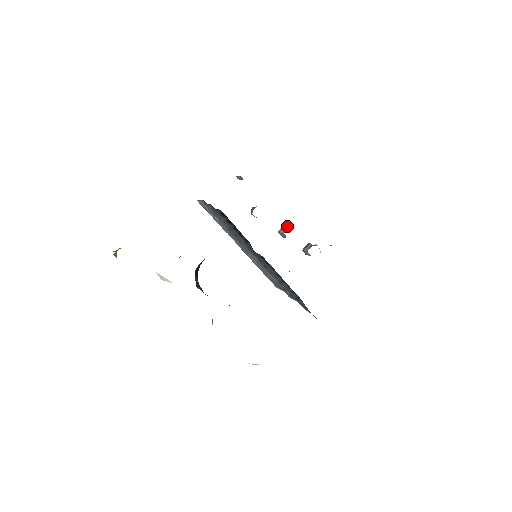
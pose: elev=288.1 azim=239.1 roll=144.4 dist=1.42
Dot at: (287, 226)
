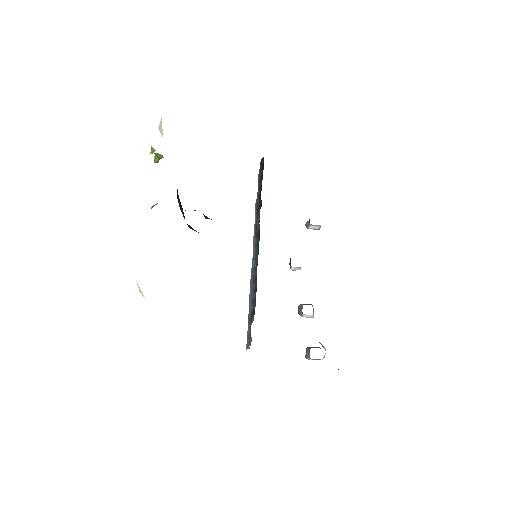
Dot at: (312, 305)
